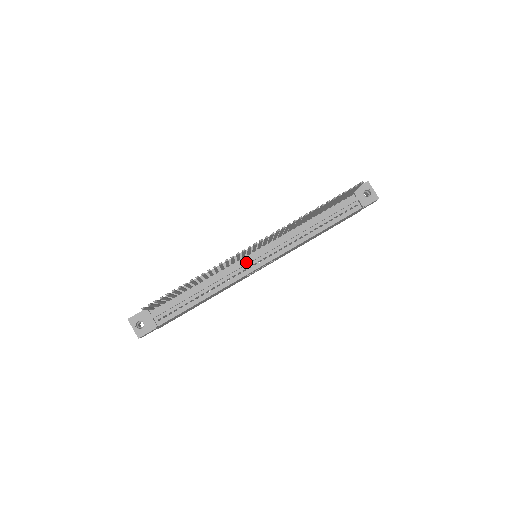
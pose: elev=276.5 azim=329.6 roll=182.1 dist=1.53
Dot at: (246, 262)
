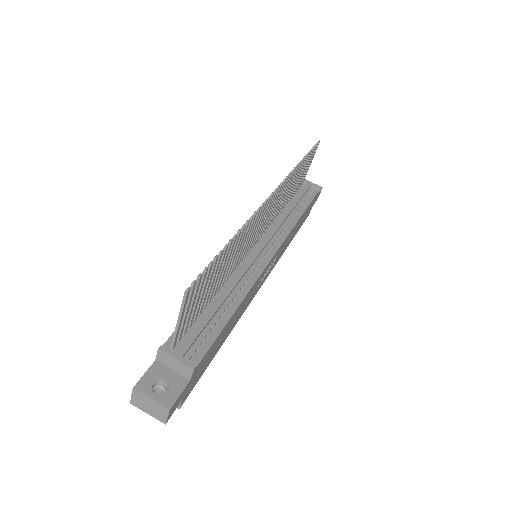
Dot at: (255, 254)
